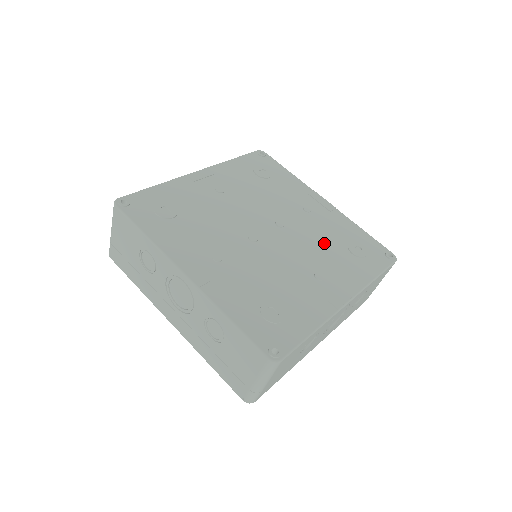
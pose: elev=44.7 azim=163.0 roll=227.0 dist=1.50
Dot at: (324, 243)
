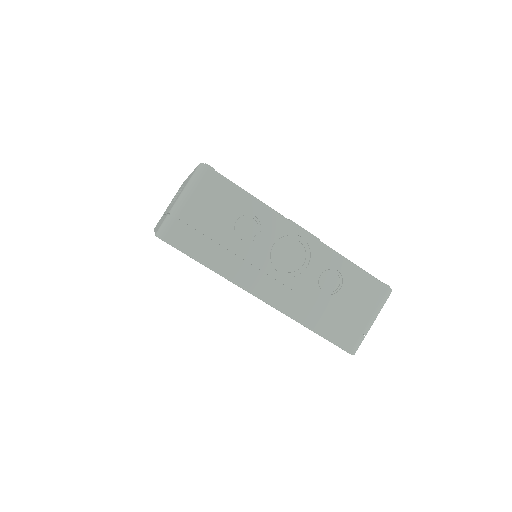
Dot at: occluded
